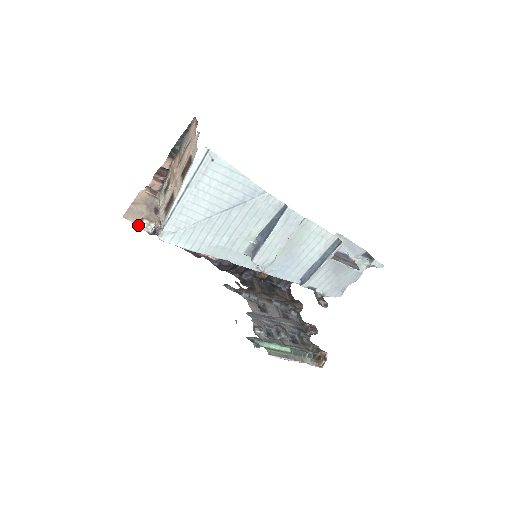
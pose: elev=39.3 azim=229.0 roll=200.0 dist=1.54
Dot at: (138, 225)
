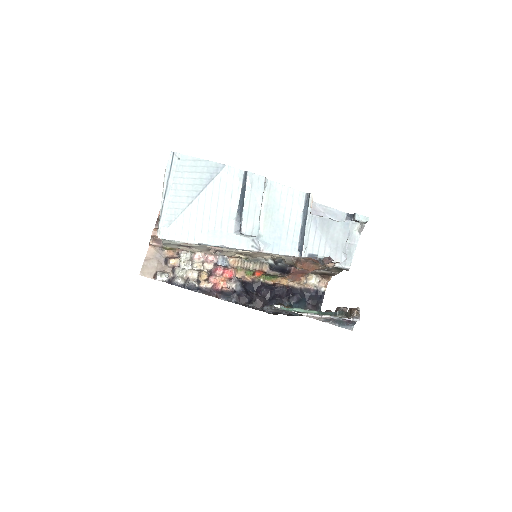
Dot at: (154, 279)
